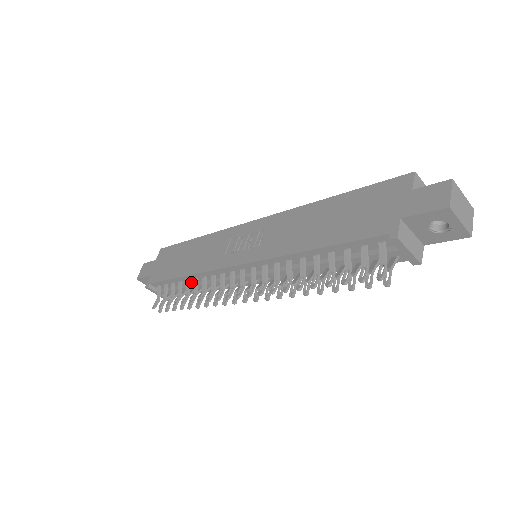
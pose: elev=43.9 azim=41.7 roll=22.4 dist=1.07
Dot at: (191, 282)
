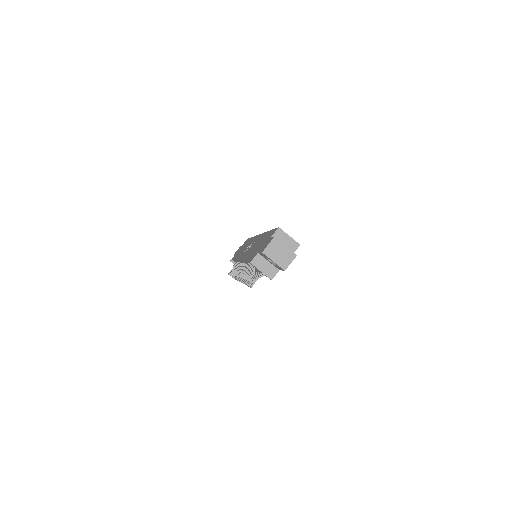
Dot at: occluded
